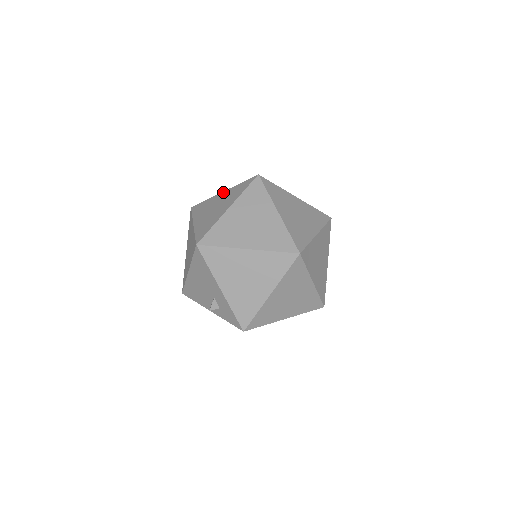
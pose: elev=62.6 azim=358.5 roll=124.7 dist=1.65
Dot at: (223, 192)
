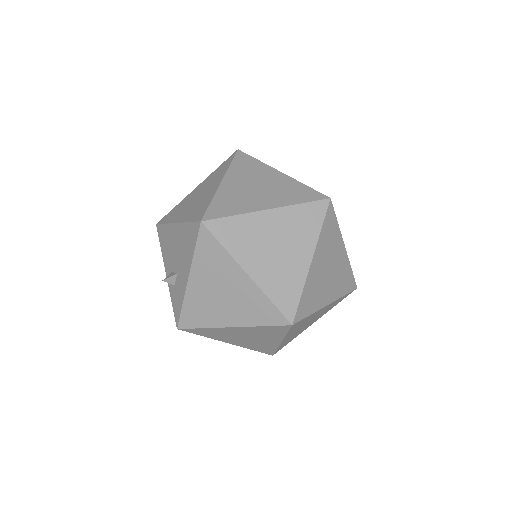
Dot at: (281, 173)
